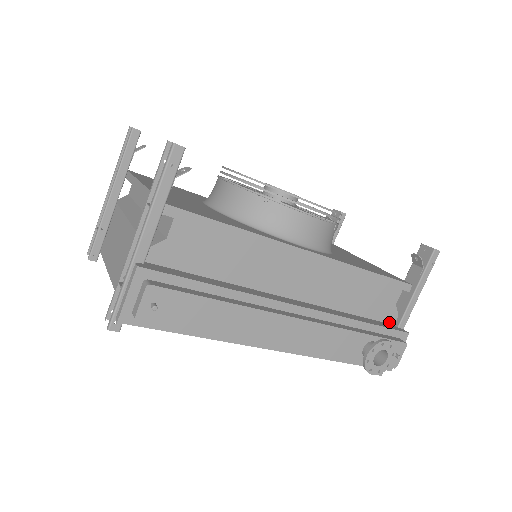
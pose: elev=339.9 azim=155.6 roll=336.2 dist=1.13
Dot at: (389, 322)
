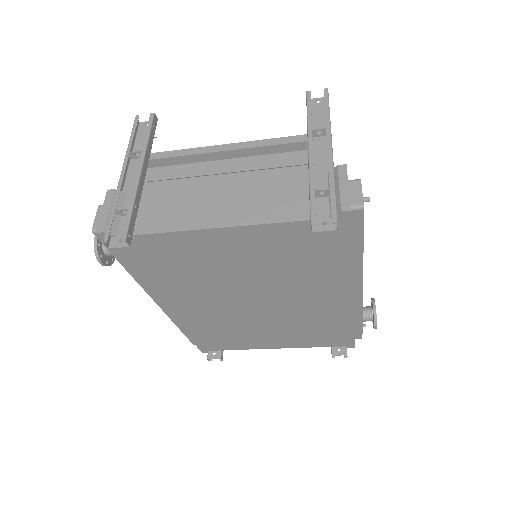
Dot at: occluded
